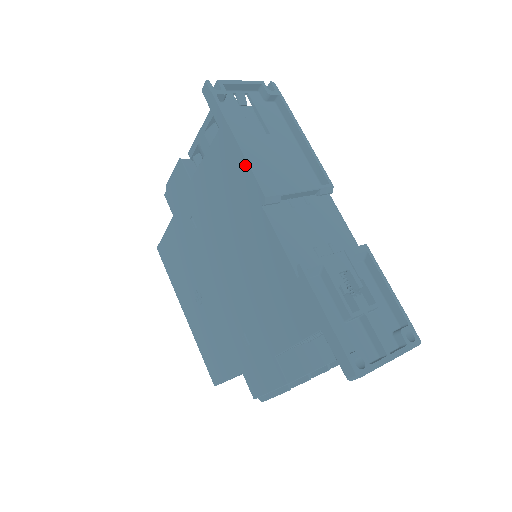
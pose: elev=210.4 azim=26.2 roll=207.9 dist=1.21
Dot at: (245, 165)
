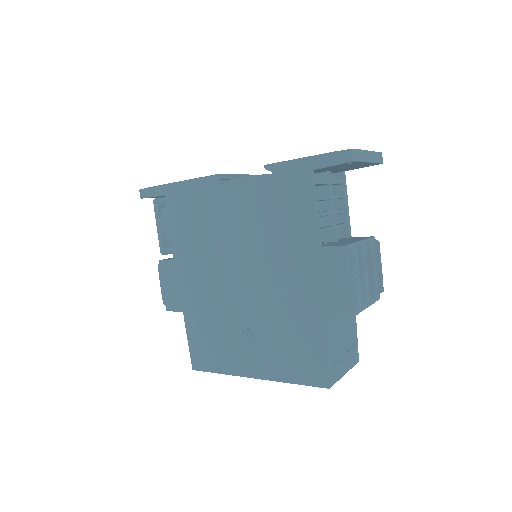
Dot at: (193, 182)
